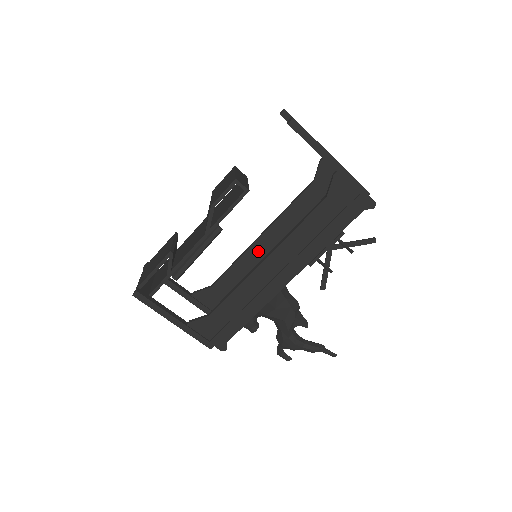
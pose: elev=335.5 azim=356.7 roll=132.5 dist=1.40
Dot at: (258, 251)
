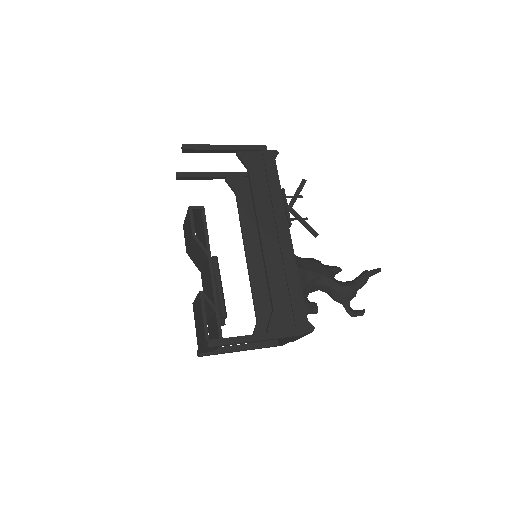
Dot at: (256, 265)
